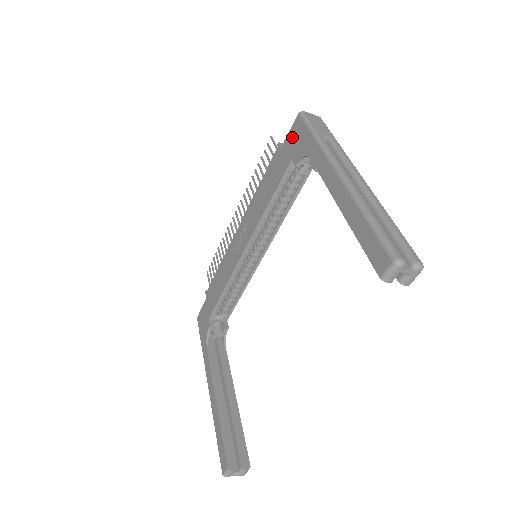
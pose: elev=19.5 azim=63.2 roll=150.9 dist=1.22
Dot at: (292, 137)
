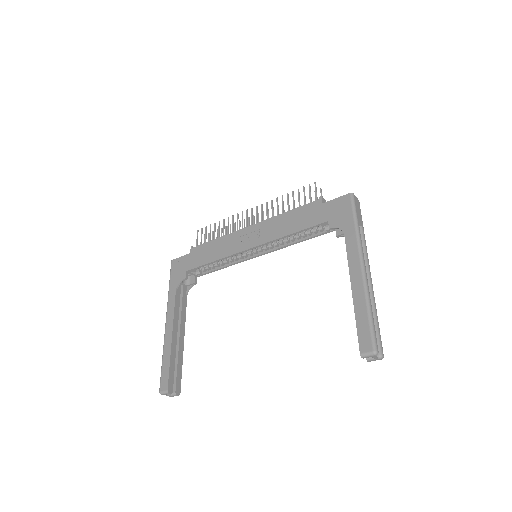
Dot at: (336, 205)
